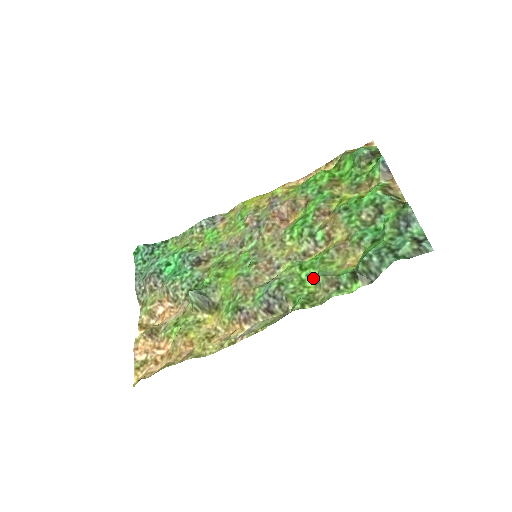
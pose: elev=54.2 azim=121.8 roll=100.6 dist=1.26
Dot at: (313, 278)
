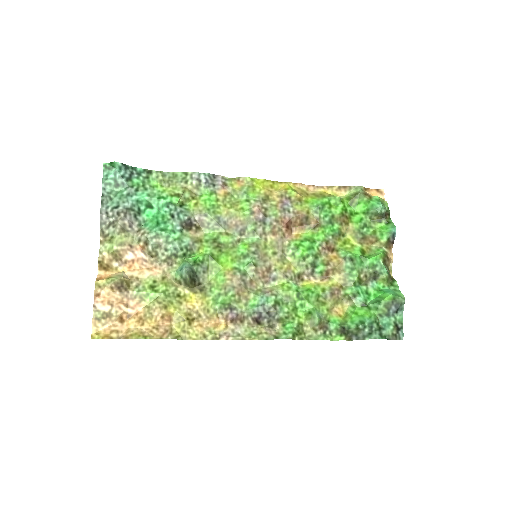
Dot at: (305, 310)
